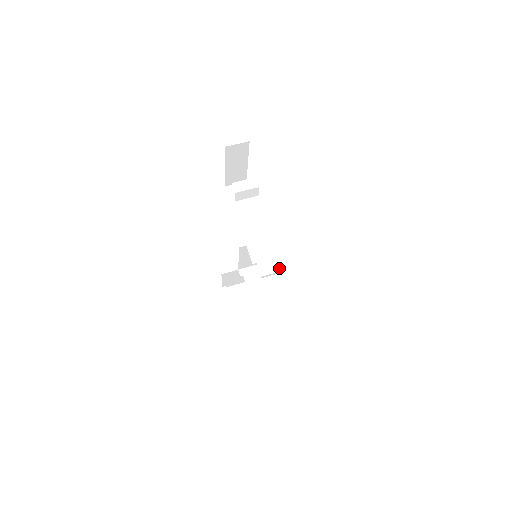
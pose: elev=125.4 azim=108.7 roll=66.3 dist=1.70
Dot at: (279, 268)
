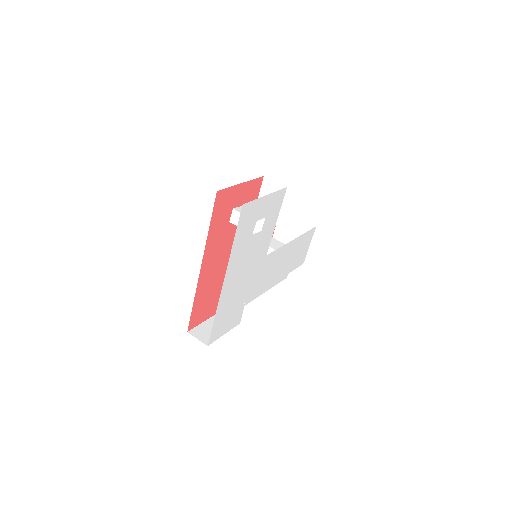
Dot at: occluded
